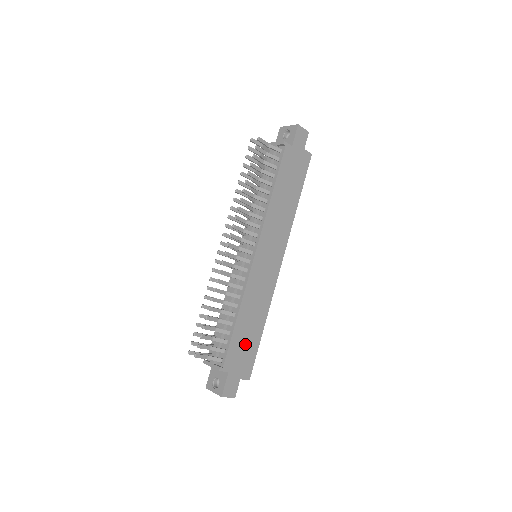
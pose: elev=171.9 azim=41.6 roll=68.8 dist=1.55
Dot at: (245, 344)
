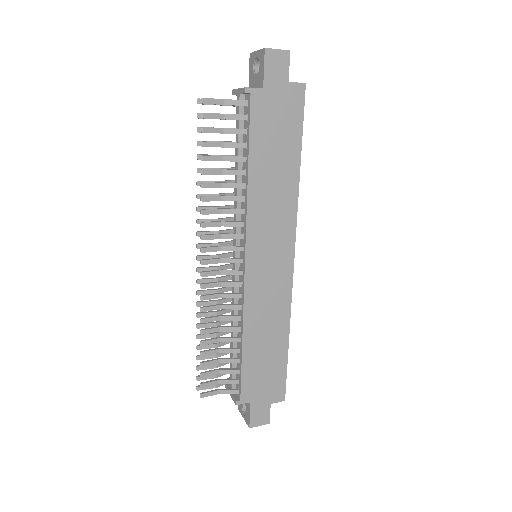
Dot at: (265, 367)
